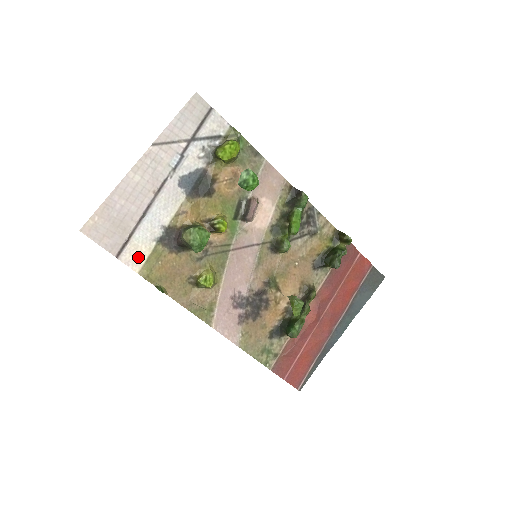
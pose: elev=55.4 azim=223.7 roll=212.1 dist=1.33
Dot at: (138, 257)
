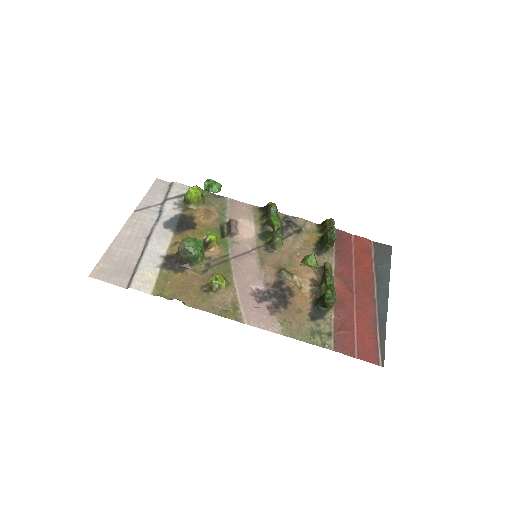
Dot at: (147, 282)
